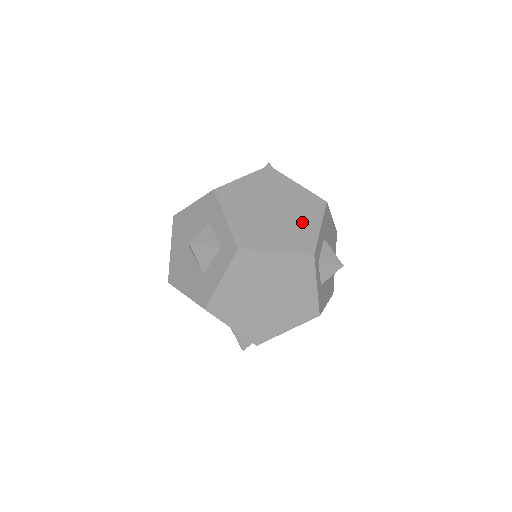
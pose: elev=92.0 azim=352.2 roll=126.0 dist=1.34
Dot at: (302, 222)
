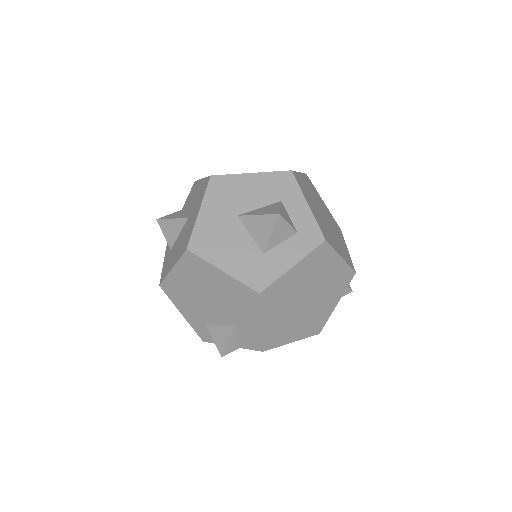
Dot at: (340, 239)
